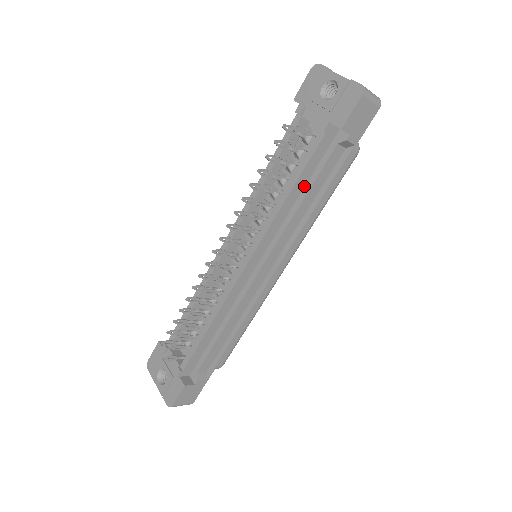
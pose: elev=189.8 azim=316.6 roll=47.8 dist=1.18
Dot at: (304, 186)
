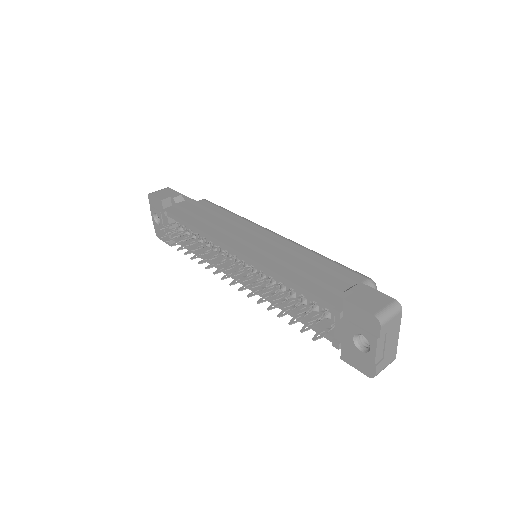
Dot at: occluded
